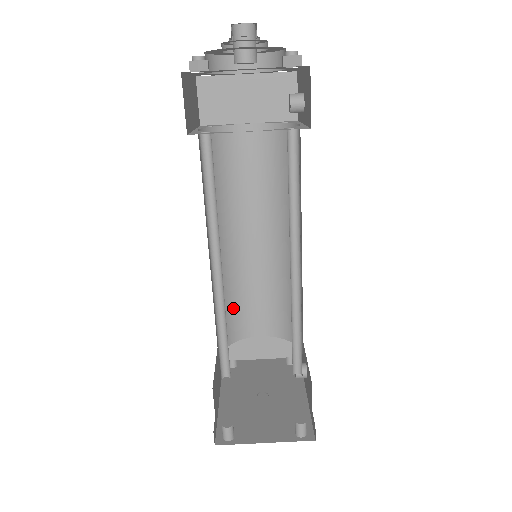
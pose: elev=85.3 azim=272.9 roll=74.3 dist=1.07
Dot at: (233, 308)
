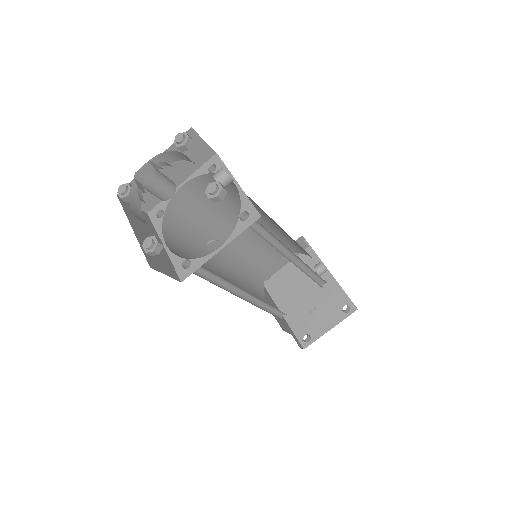
Dot at: (252, 268)
